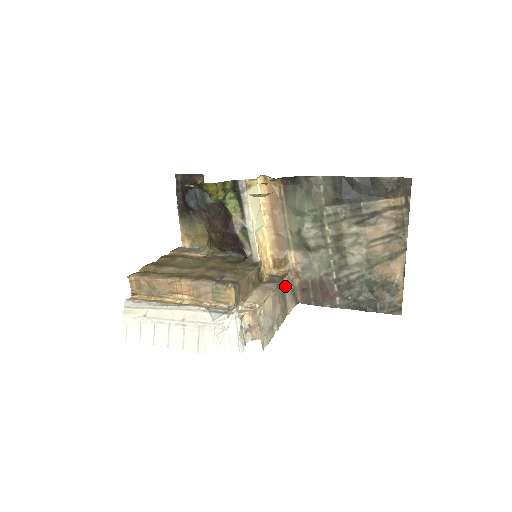
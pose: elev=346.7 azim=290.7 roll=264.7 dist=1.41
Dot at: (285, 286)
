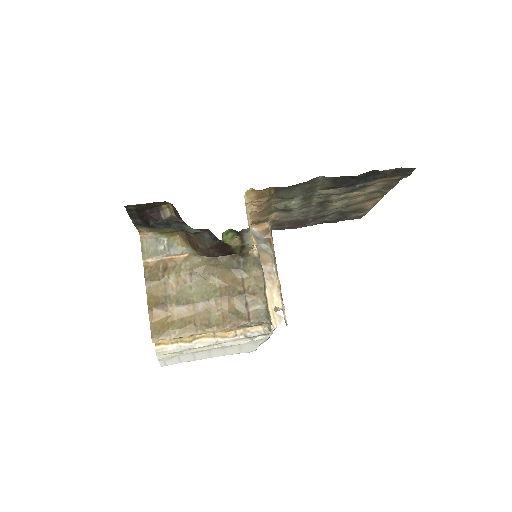
Dot at: occluded
